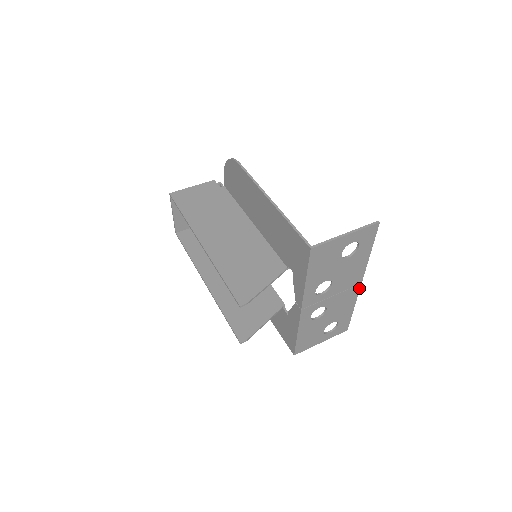
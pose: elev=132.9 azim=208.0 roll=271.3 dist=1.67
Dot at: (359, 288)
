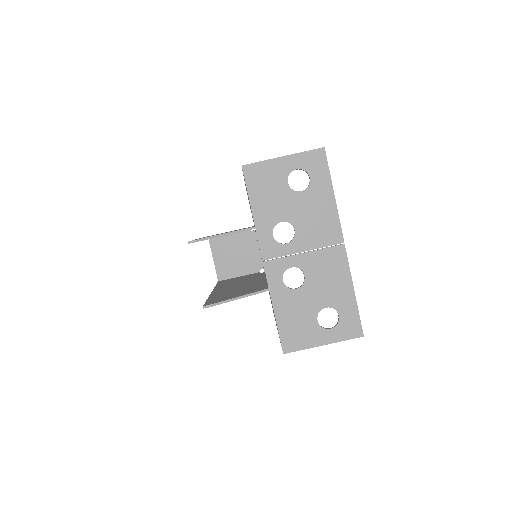
Dot at: (345, 252)
